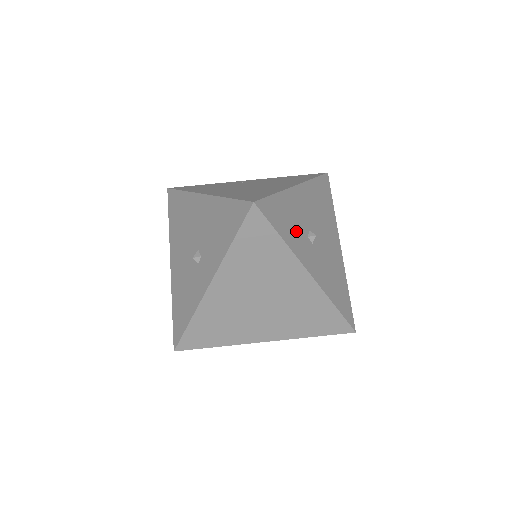
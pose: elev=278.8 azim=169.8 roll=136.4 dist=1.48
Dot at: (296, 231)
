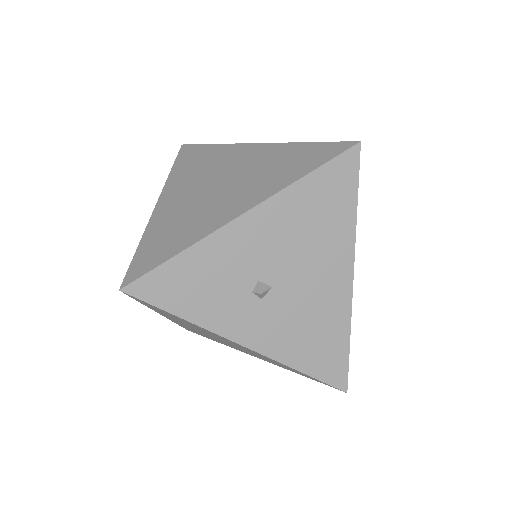
Dot at: (220, 294)
